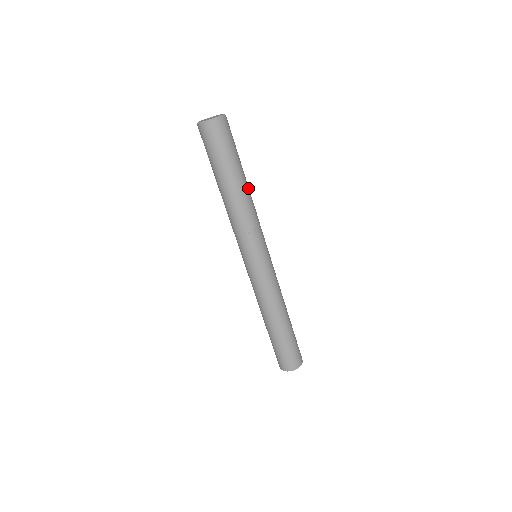
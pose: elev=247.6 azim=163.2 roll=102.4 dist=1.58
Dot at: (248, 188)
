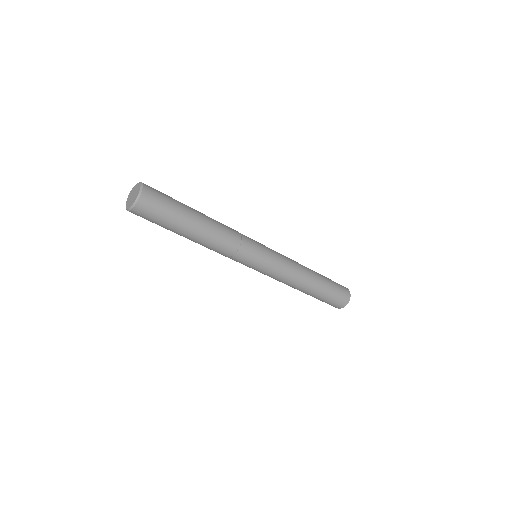
Dot at: (209, 221)
